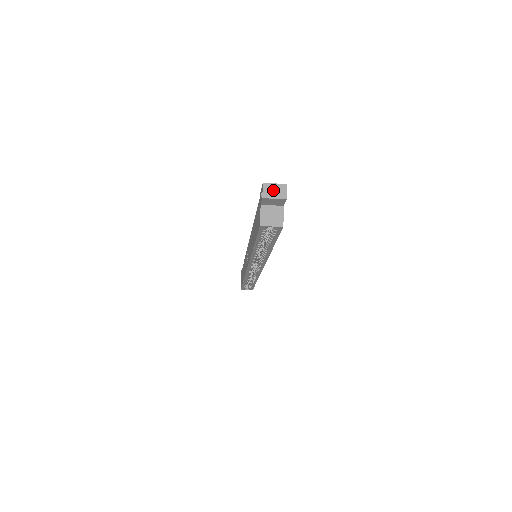
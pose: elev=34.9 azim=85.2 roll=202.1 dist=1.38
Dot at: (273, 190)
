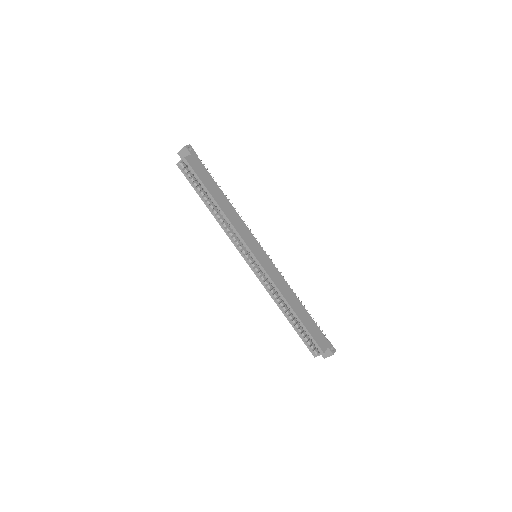
Dot at: occluded
